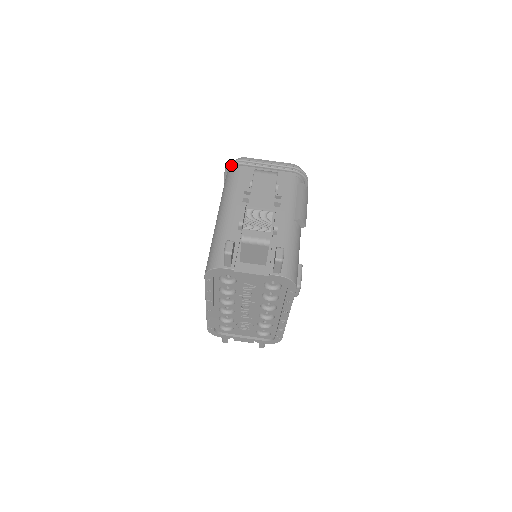
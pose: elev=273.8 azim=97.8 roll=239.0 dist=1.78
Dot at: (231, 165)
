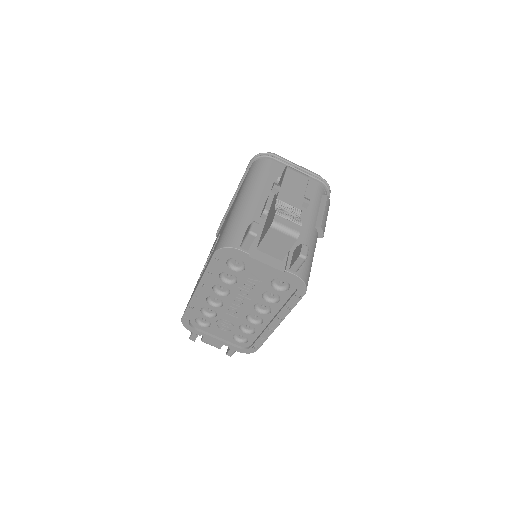
Dot at: (261, 155)
